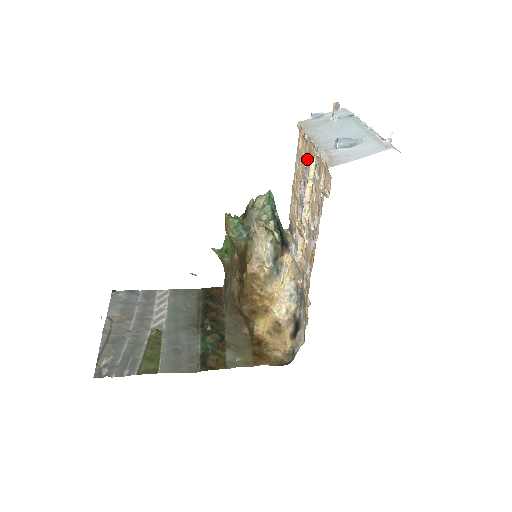
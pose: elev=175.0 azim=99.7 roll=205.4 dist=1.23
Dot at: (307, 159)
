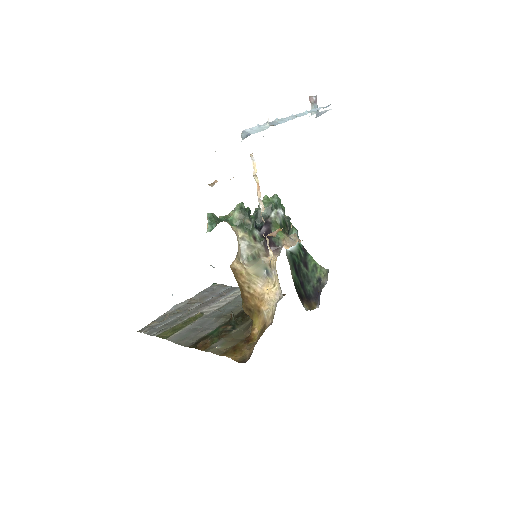
Dot at: occluded
